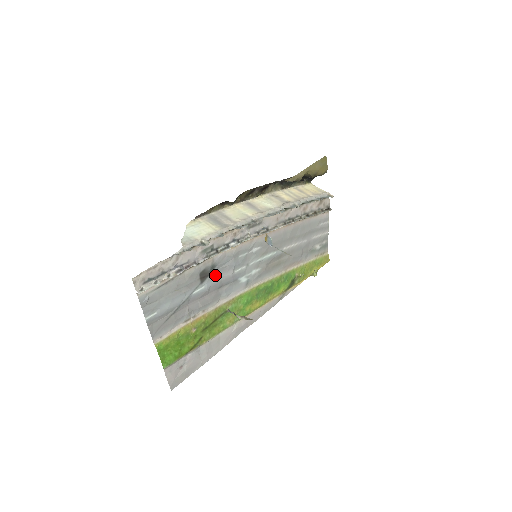
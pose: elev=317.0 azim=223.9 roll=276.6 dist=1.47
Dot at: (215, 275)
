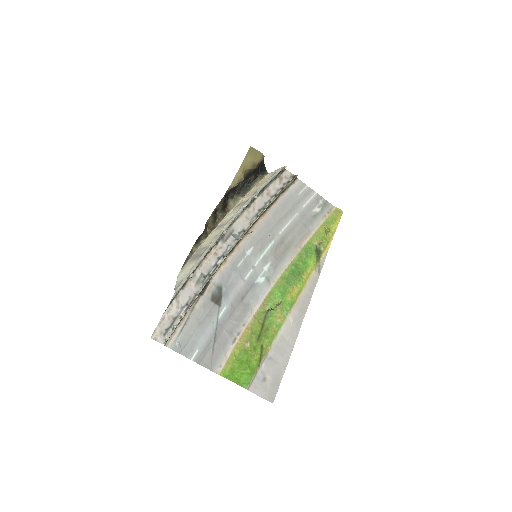
Dot at: (228, 293)
